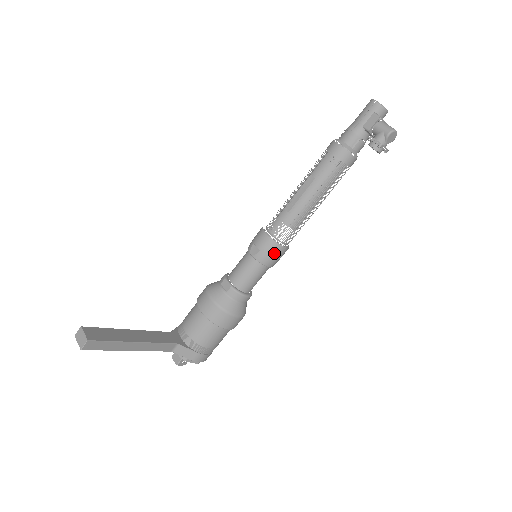
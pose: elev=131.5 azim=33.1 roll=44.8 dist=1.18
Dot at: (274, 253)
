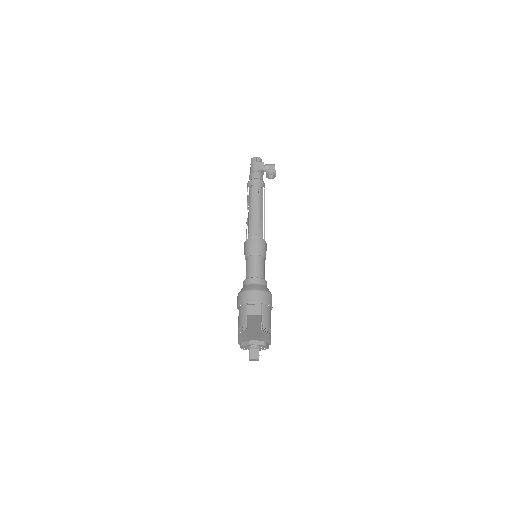
Dot at: (265, 247)
